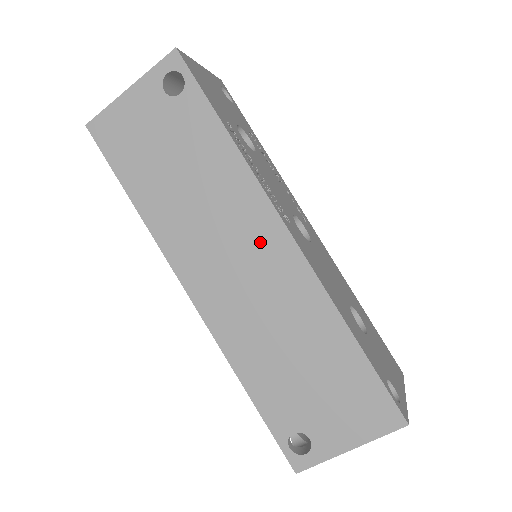
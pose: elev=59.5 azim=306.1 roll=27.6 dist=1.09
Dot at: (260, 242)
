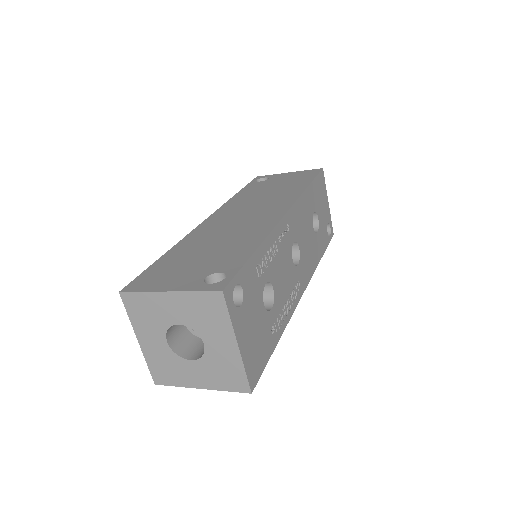
Dot at: occluded
